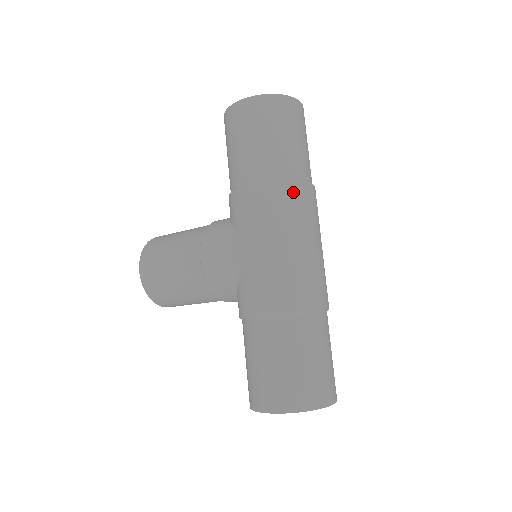
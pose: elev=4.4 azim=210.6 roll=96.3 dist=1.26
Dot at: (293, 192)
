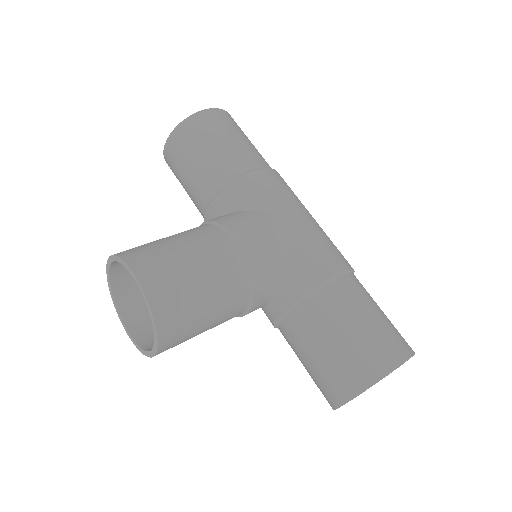
Dot at: occluded
